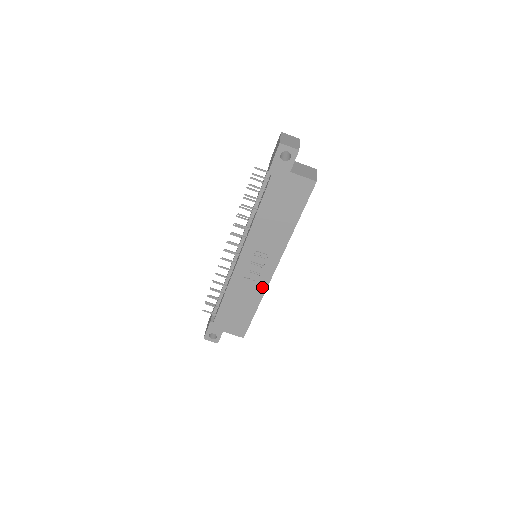
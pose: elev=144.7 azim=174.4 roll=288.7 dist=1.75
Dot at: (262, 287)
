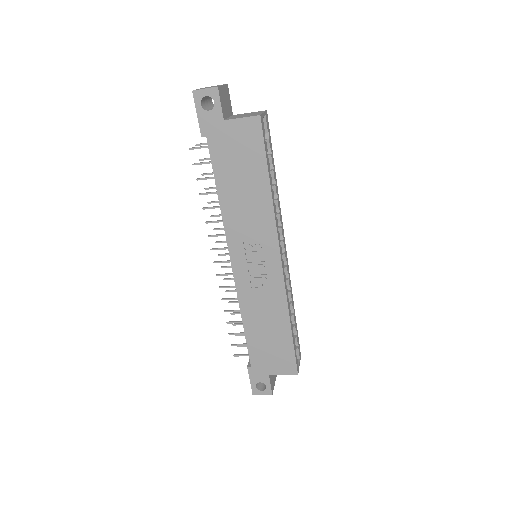
Dot at: (279, 292)
